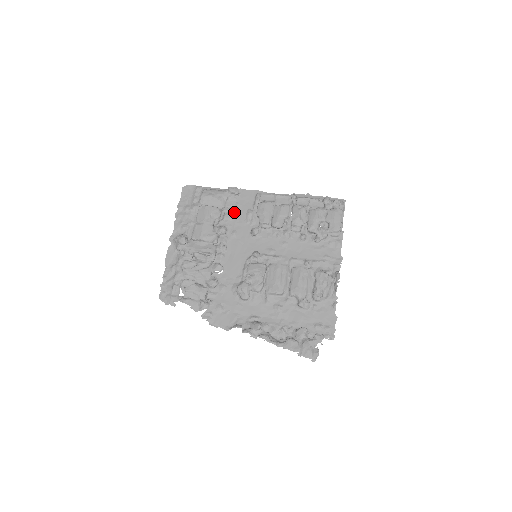
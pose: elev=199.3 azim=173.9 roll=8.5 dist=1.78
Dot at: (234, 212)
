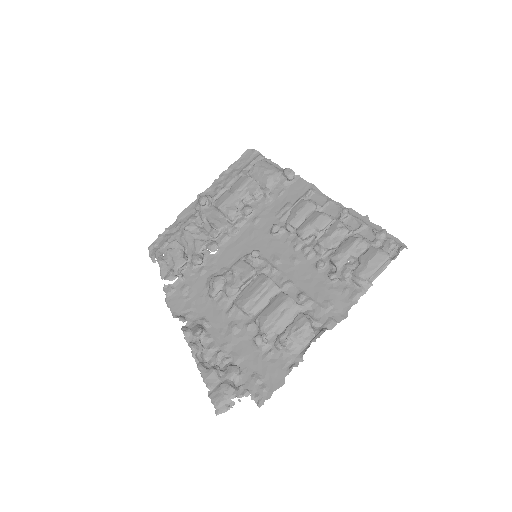
Dot at: (274, 198)
